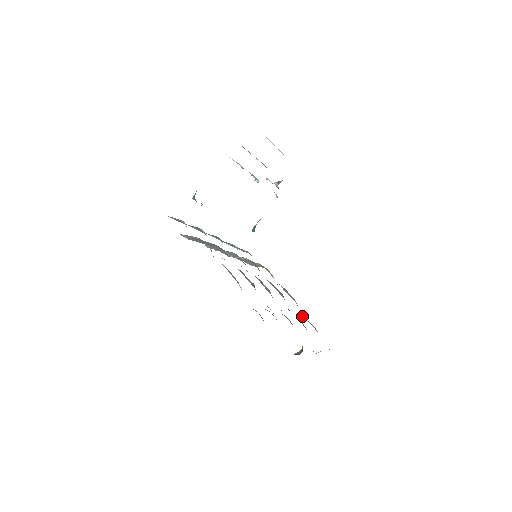
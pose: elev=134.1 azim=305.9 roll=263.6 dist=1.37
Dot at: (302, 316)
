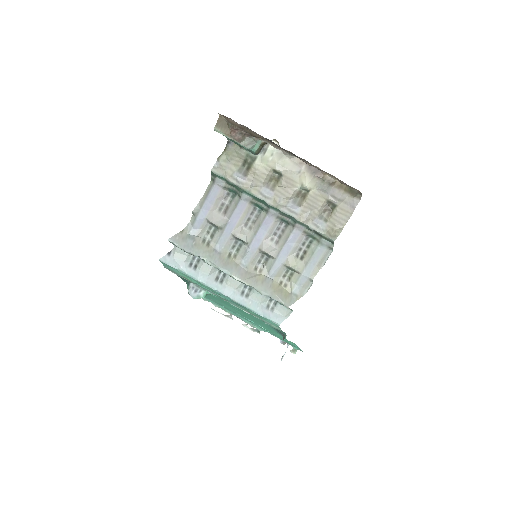
Dot at: (329, 234)
